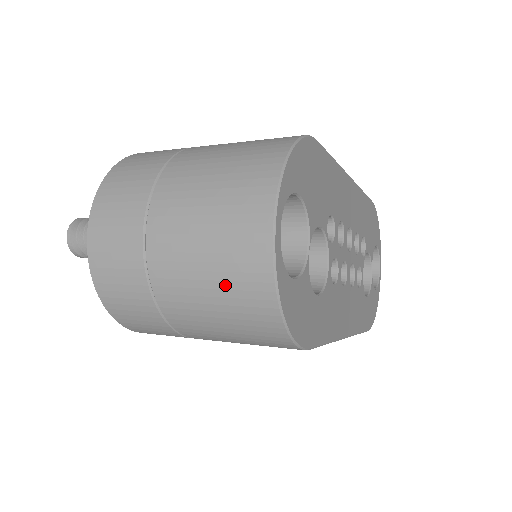
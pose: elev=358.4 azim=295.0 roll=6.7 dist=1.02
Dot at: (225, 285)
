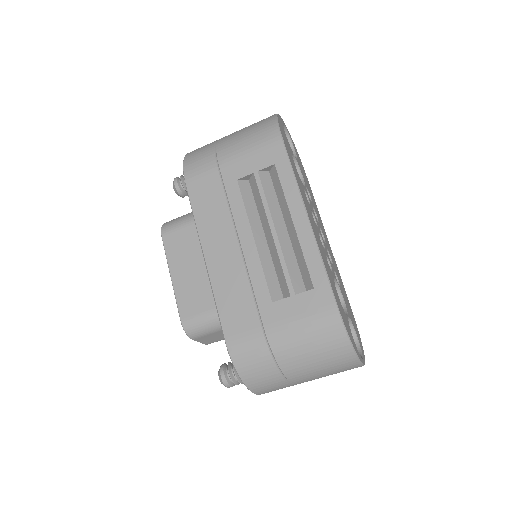
Dot at: occluded
